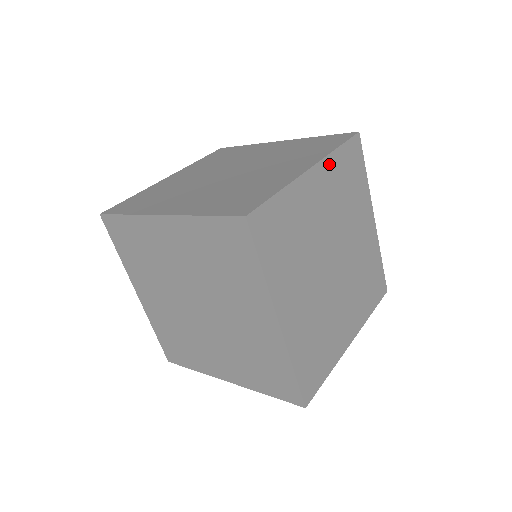
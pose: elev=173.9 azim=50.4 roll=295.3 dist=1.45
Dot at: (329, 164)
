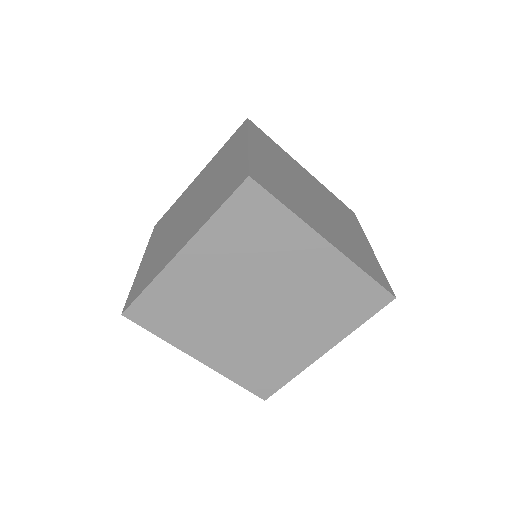
Dot at: (206, 235)
